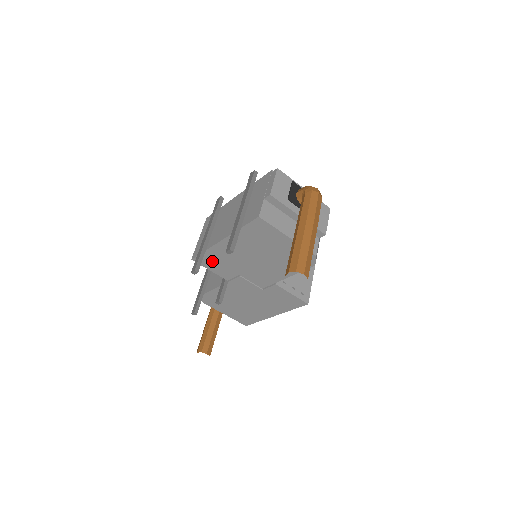
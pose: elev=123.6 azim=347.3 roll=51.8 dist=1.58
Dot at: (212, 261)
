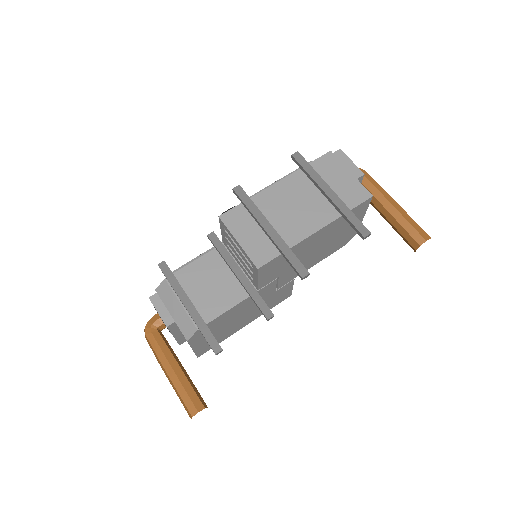
Dot at: (276, 265)
